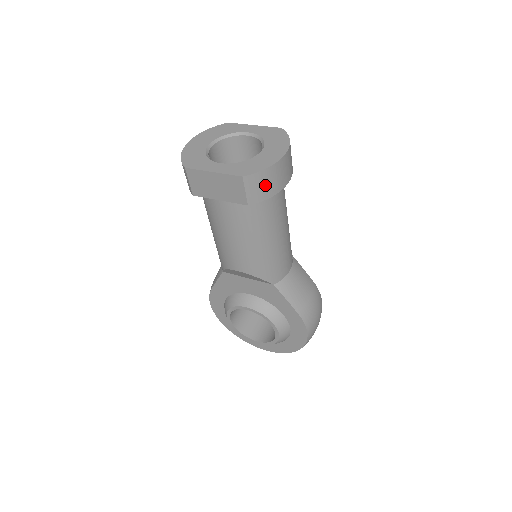
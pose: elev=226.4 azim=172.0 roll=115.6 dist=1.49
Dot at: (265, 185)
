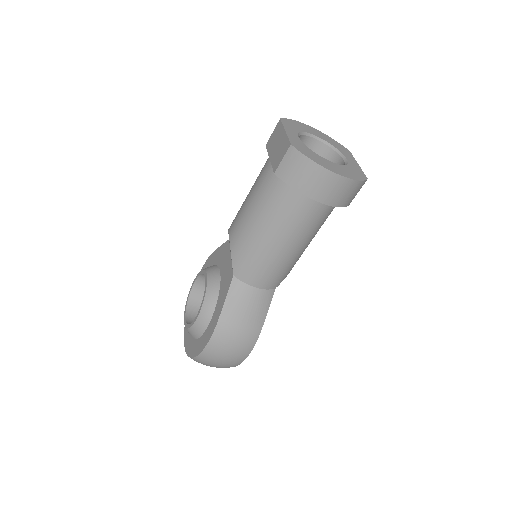
Dot at: (298, 172)
